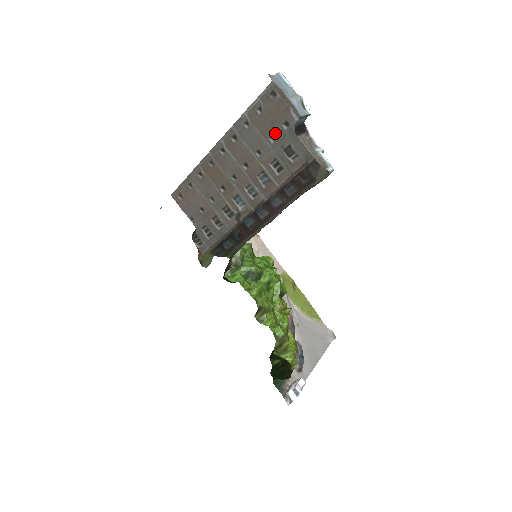
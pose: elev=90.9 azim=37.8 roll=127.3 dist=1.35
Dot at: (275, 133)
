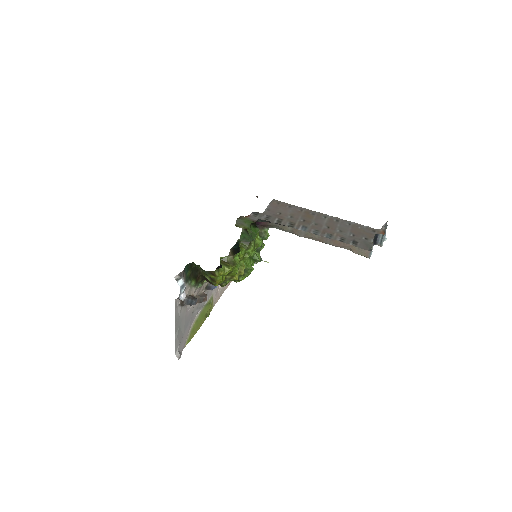
Dot at: (357, 235)
